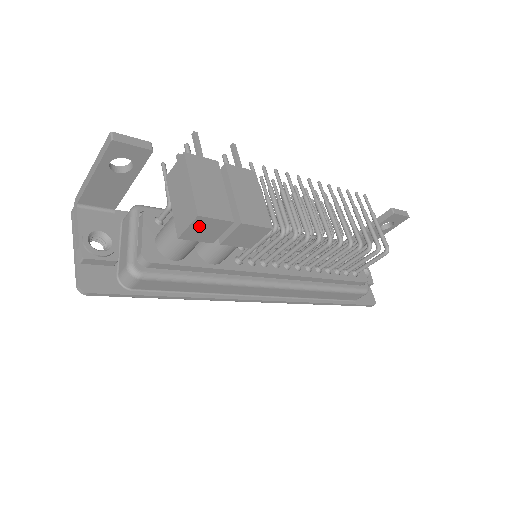
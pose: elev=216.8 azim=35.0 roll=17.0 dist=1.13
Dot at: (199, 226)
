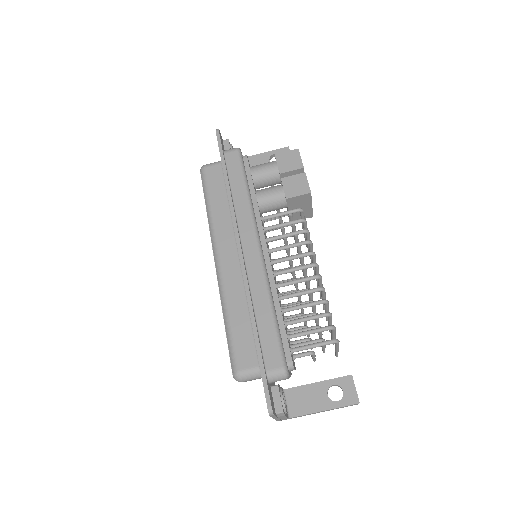
Dot at: (291, 156)
